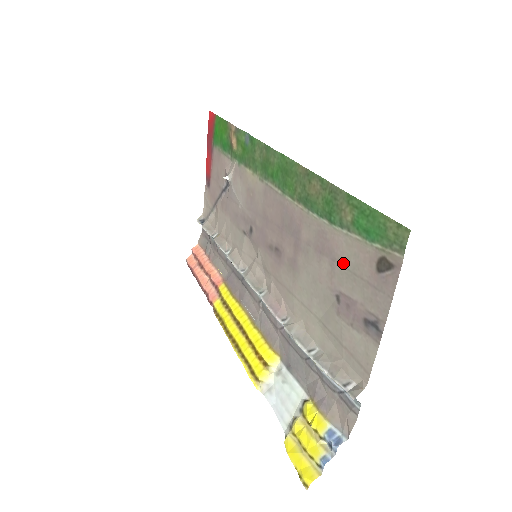
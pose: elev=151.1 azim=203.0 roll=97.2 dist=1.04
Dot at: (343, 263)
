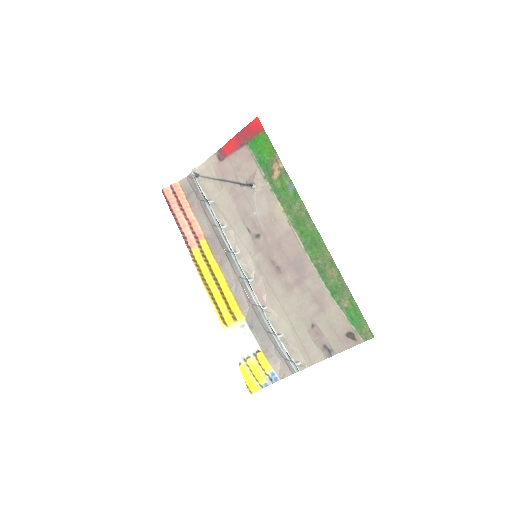
Dot at: (328, 316)
